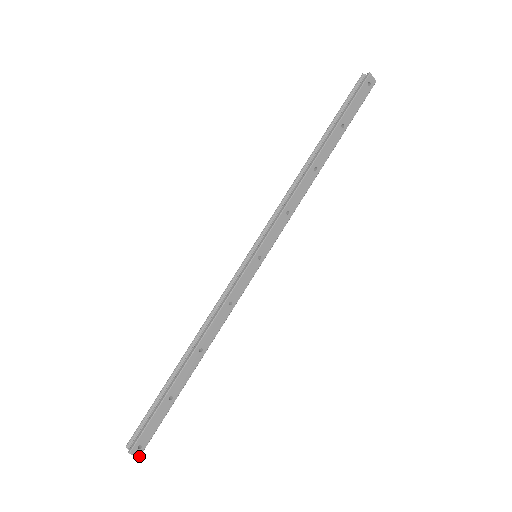
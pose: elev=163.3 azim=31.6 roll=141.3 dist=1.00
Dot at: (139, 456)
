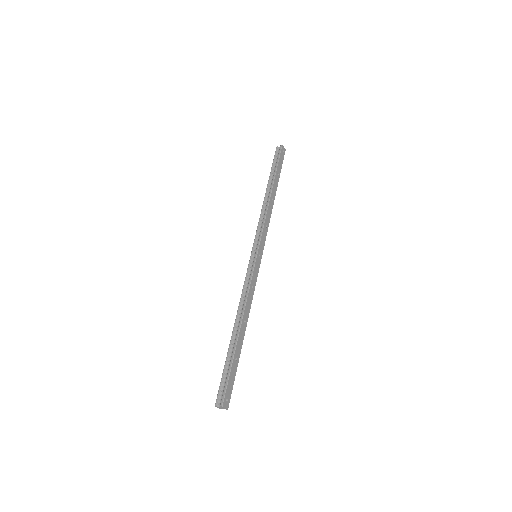
Dot at: (227, 409)
